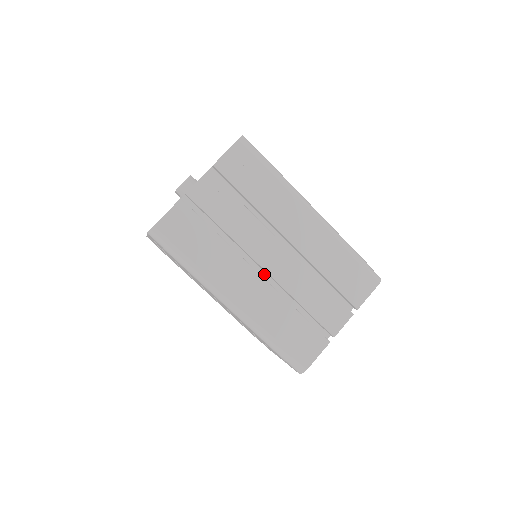
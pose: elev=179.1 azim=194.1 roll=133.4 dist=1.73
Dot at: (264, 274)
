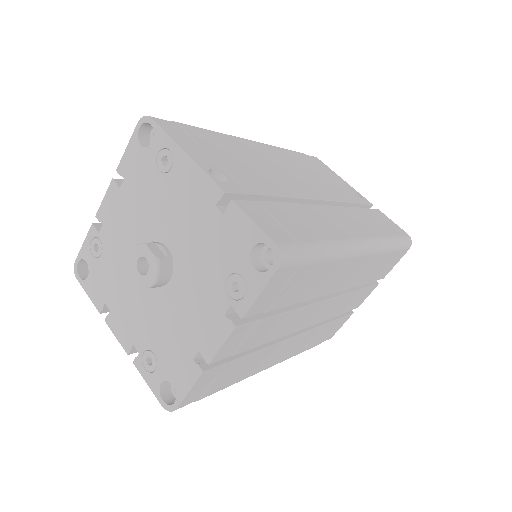
Dot at: occluded
